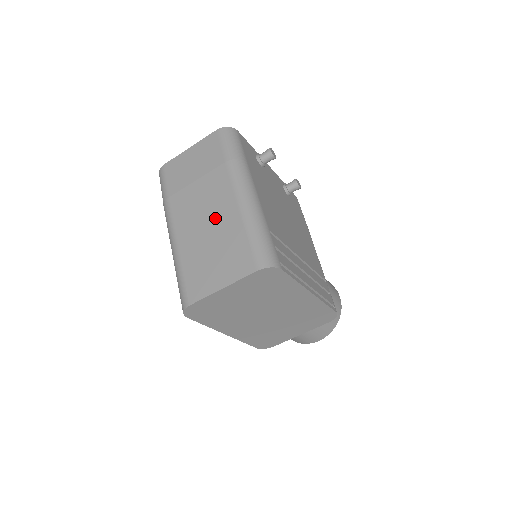
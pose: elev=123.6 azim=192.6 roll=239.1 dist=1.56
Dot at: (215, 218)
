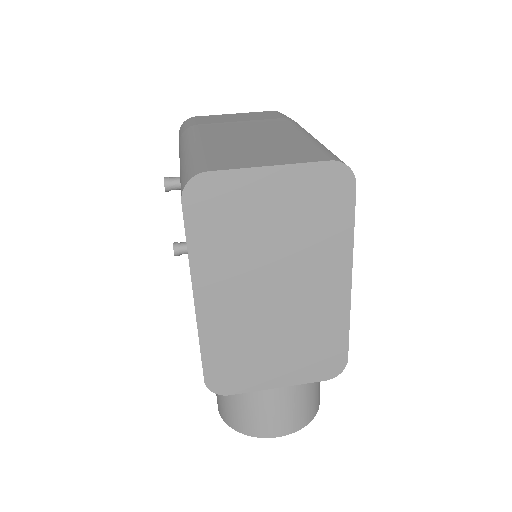
Dot at: (265, 135)
